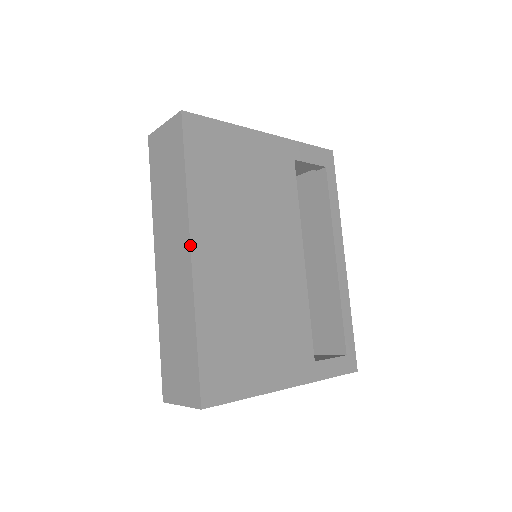
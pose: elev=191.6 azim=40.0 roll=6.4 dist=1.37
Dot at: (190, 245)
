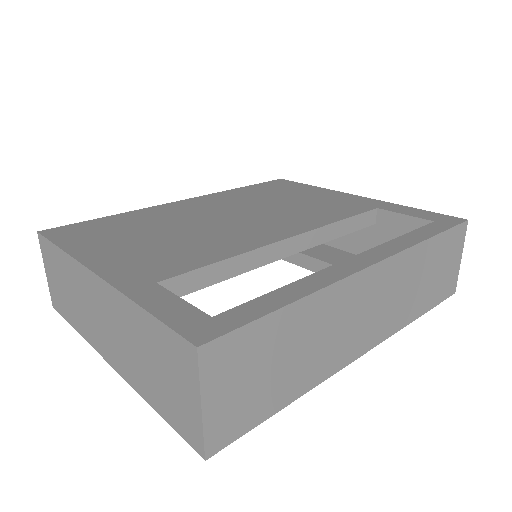
Dot at: (189, 199)
